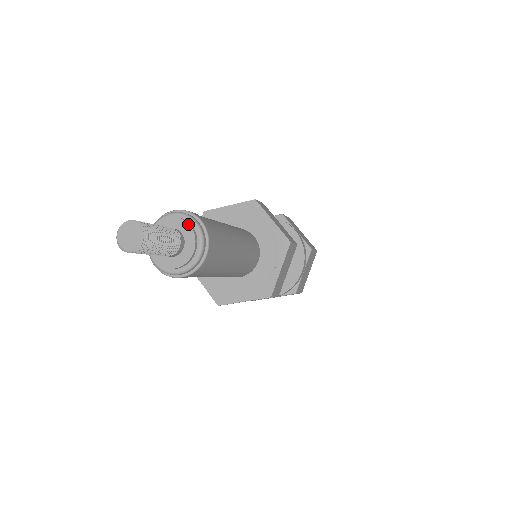
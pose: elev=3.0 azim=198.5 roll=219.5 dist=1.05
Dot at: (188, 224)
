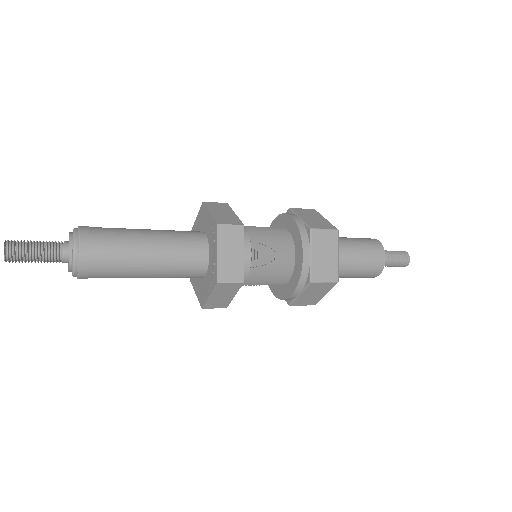
Dot at: (69, 234)
